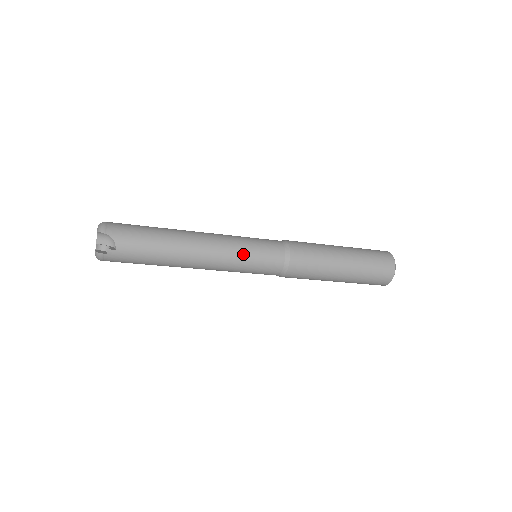
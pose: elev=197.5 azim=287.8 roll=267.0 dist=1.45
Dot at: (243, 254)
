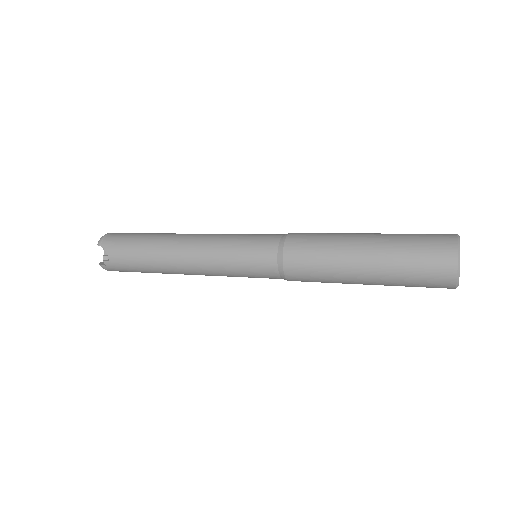
Dot at: (226, 257)
